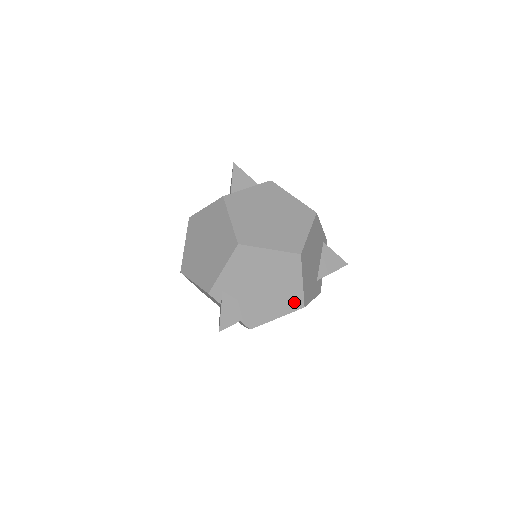
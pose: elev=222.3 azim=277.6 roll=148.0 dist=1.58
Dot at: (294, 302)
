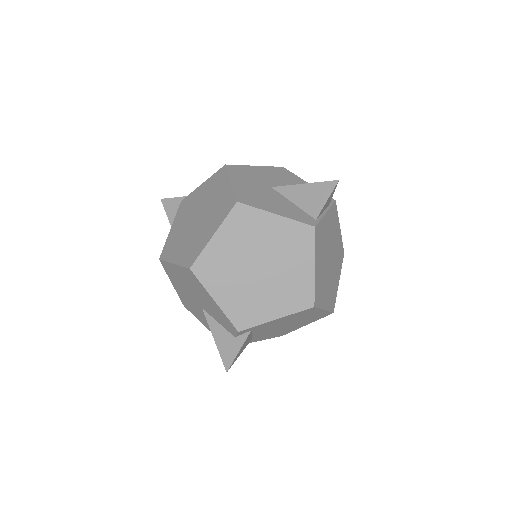
Dot at: (282, 334)
